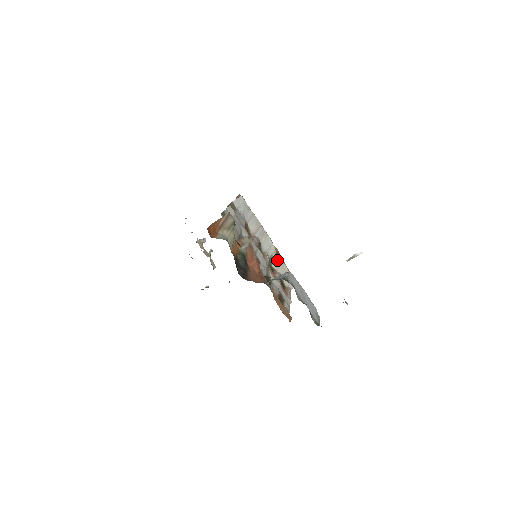
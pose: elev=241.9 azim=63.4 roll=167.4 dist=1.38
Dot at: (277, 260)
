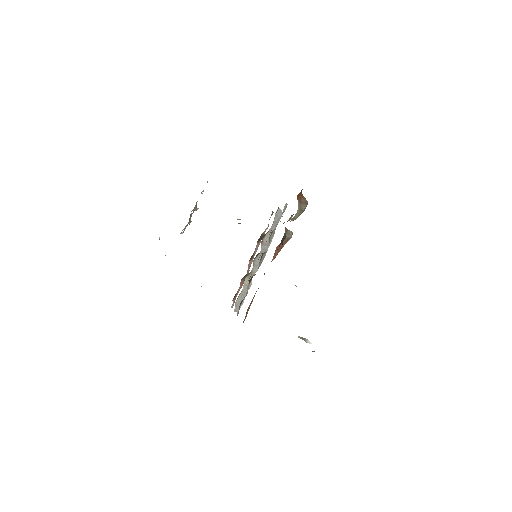
Dot at: occluded
